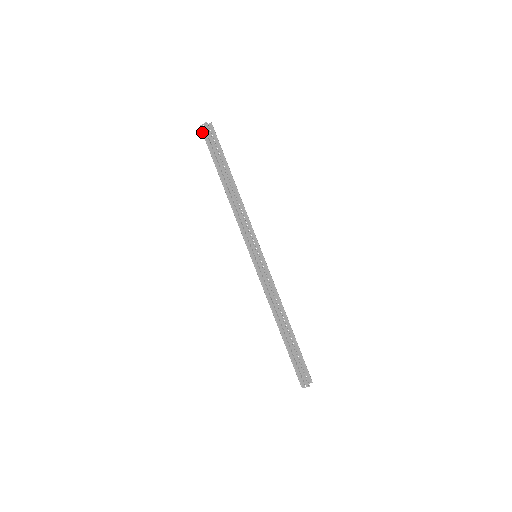
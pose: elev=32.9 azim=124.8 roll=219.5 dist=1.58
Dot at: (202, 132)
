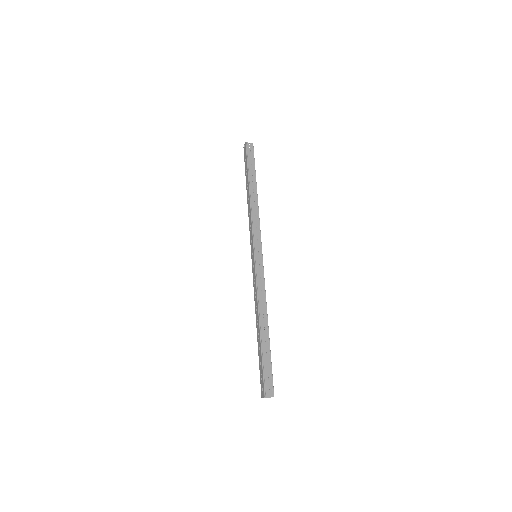
Dot at: (246, 147)
